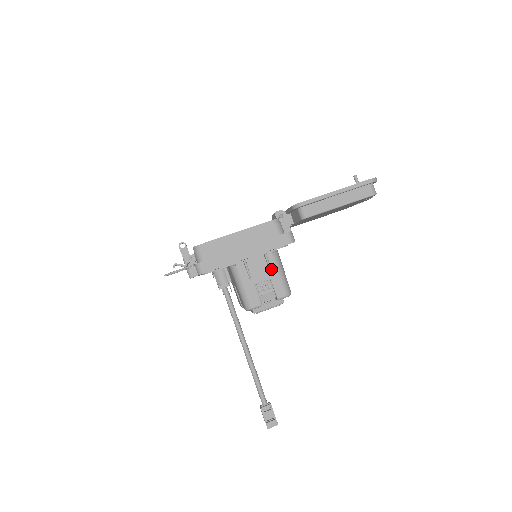
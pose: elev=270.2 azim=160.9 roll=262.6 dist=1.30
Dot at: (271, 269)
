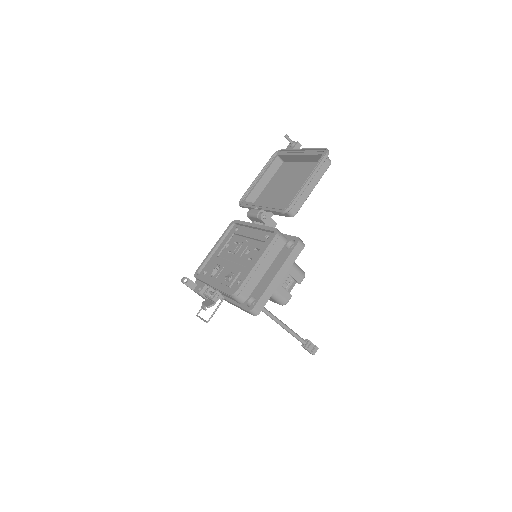
Dot at: occluded
